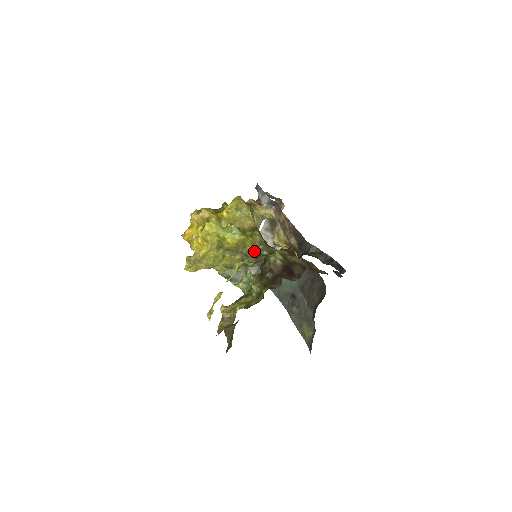
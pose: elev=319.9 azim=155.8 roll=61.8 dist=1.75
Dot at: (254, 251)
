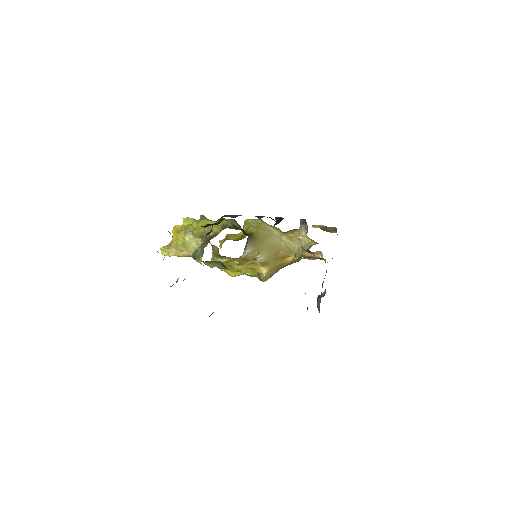
Dot at: occluded
